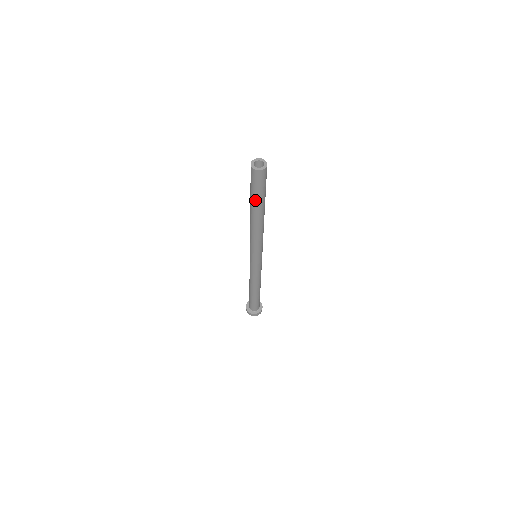
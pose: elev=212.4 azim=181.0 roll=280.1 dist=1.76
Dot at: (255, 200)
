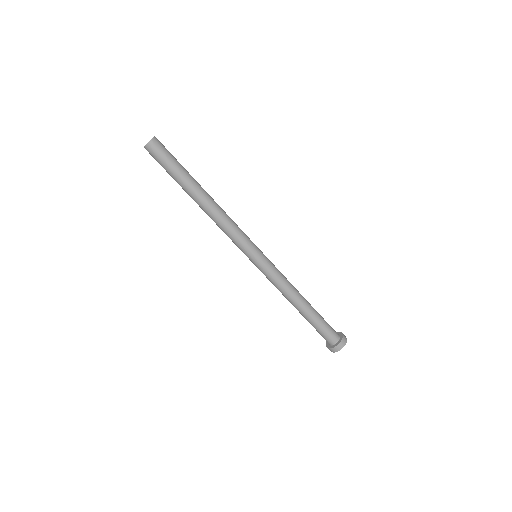
Dot at: (179, 178)
